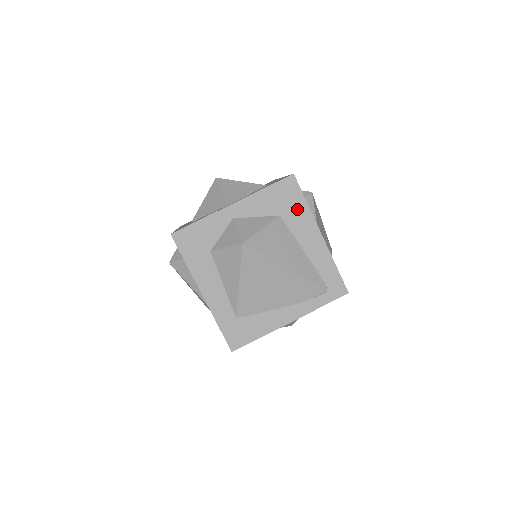
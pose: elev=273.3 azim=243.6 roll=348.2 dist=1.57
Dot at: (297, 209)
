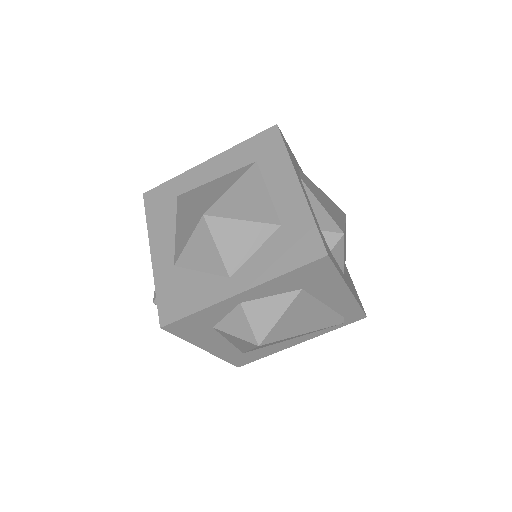
Dot at: (325, 280)
